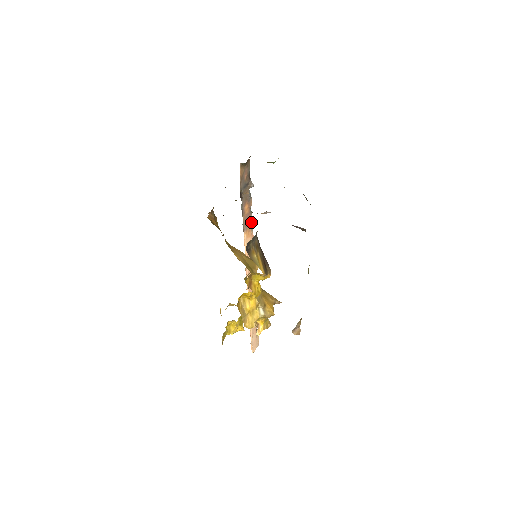
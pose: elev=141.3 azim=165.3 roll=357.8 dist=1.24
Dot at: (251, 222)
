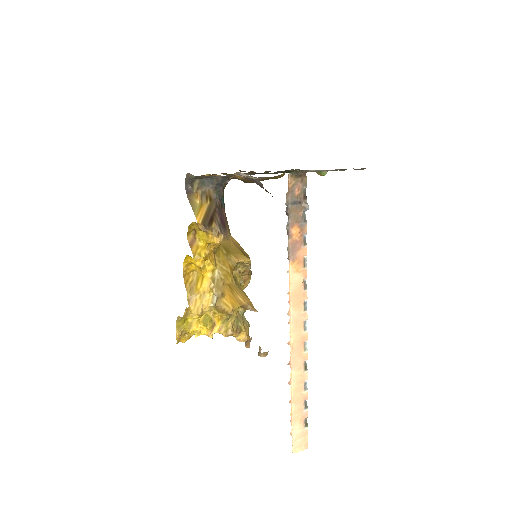
Dot at: (304, 255)
